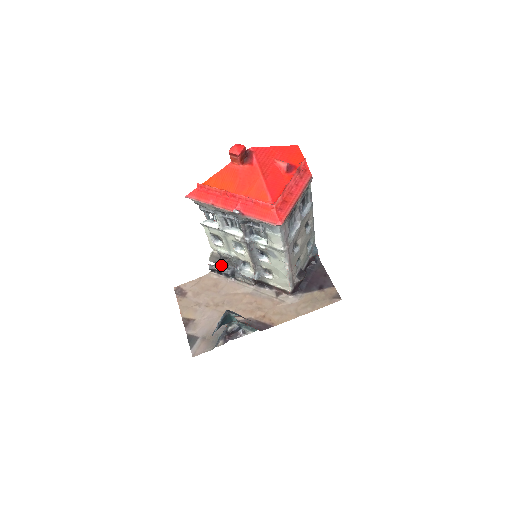
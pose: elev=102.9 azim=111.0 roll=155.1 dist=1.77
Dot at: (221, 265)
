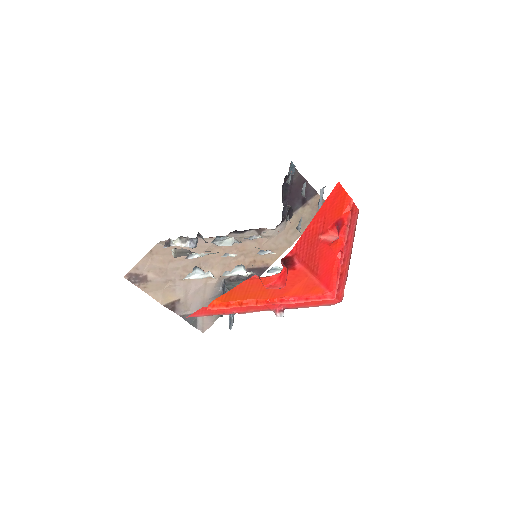
Dot at: (183, 243)
